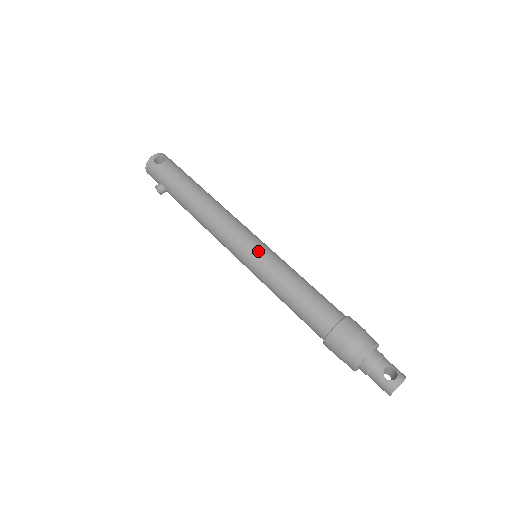
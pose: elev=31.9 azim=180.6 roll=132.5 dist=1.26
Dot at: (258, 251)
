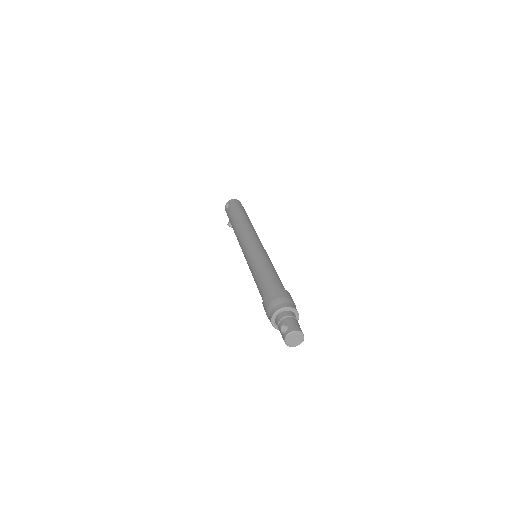
Dot at: (247, 254)
